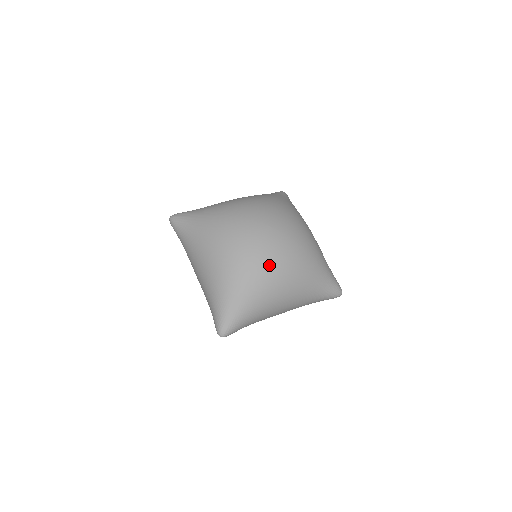
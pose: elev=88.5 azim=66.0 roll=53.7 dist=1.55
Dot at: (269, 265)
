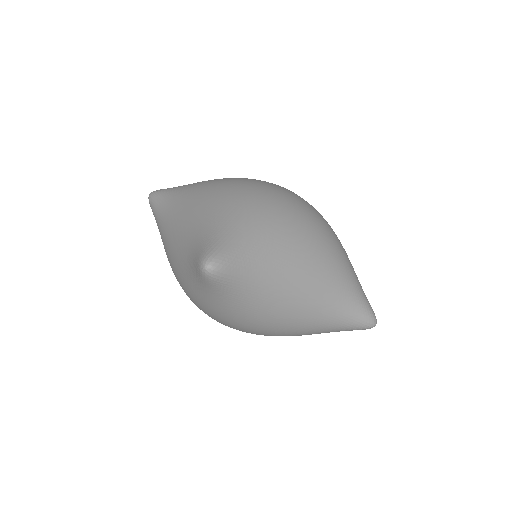
Dot at: (292, 209)
